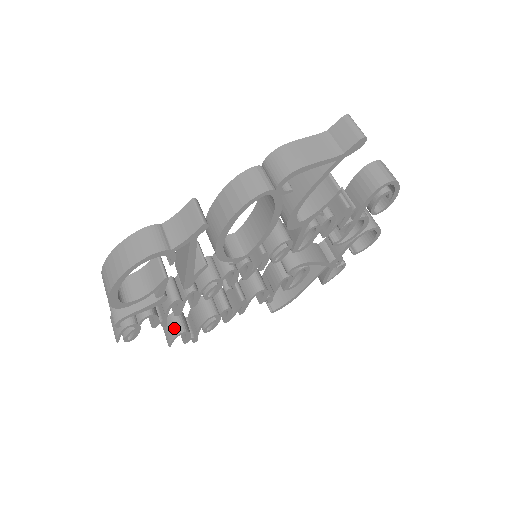
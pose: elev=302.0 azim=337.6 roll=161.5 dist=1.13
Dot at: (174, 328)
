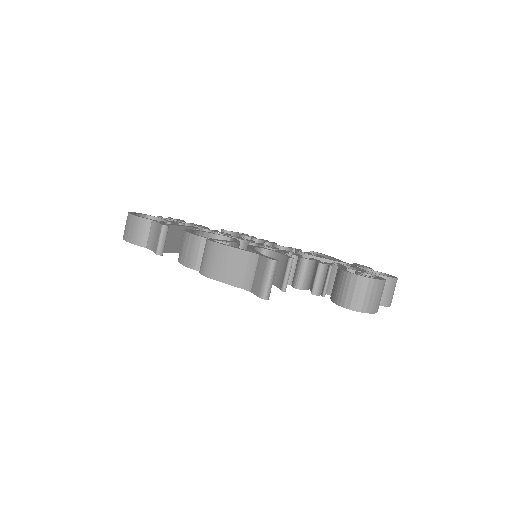
Dot at: occluded
